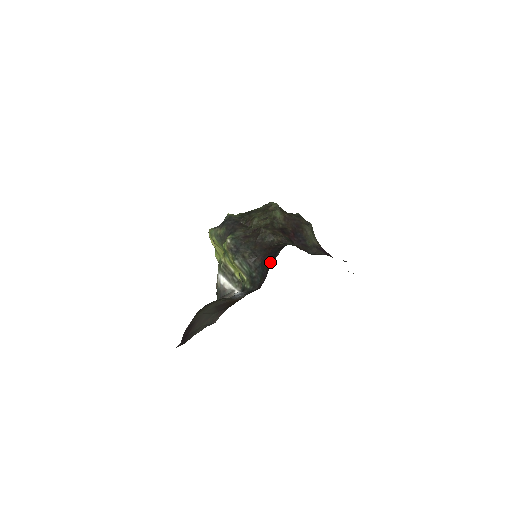
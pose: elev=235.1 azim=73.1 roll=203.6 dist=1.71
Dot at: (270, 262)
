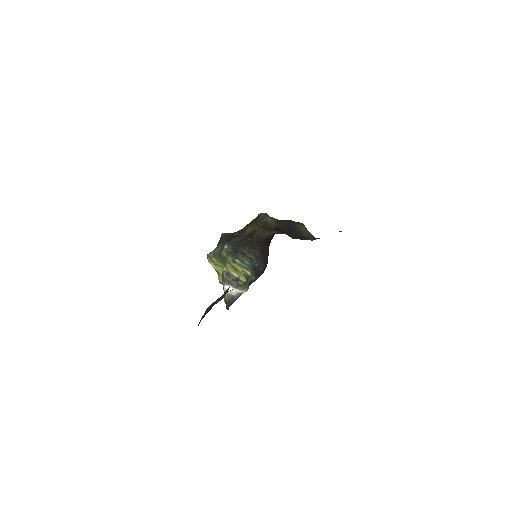
Dot at: (269, 245)
